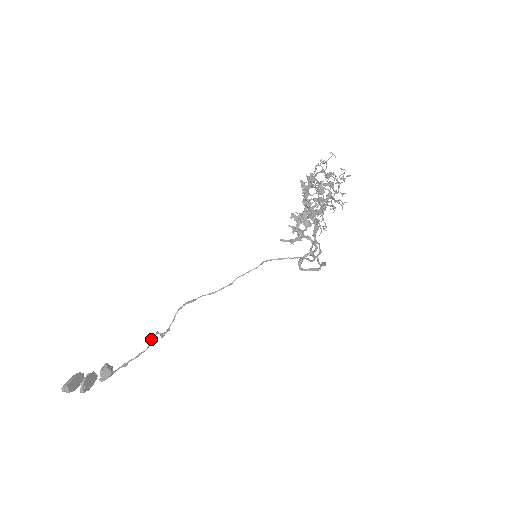
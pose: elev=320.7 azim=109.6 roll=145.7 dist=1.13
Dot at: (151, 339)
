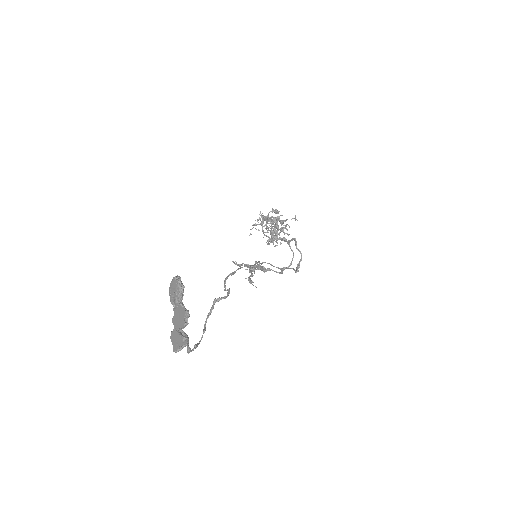
Dot at: (207, 317)
